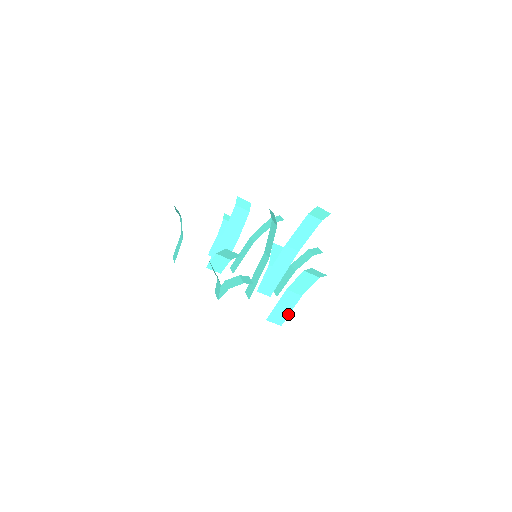
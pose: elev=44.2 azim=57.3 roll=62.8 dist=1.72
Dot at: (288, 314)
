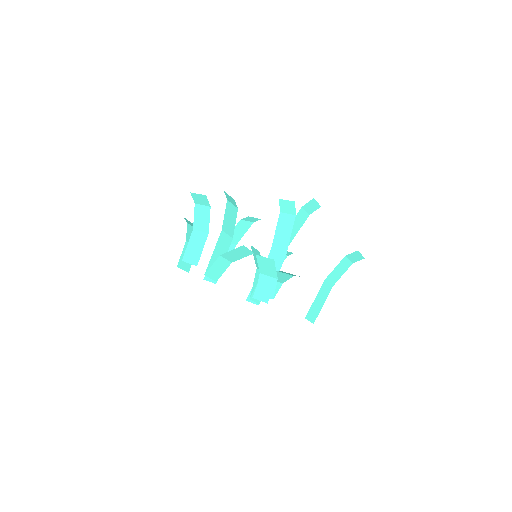
Dot at: (320, 309)
